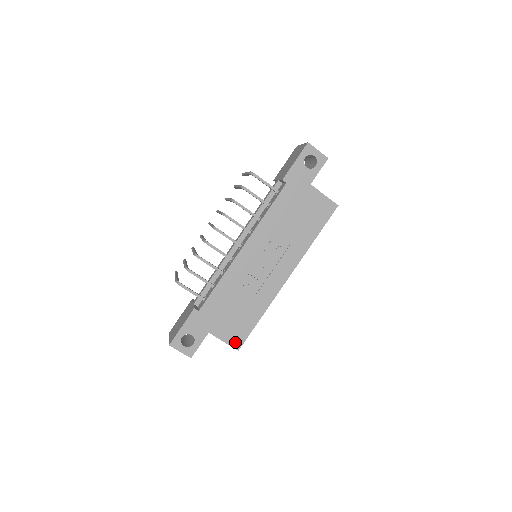
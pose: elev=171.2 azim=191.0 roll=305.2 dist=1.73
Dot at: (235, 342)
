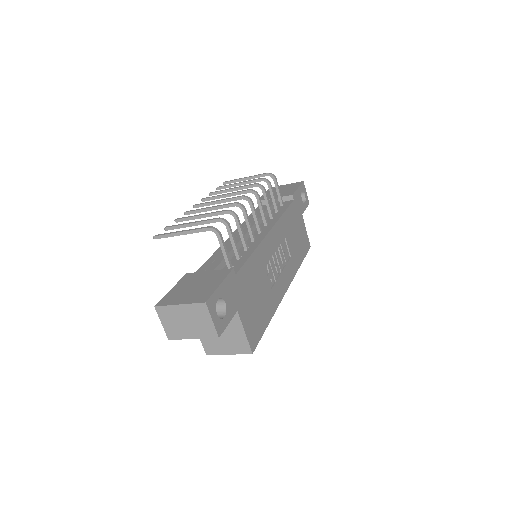
Dot at: (252, 340)
